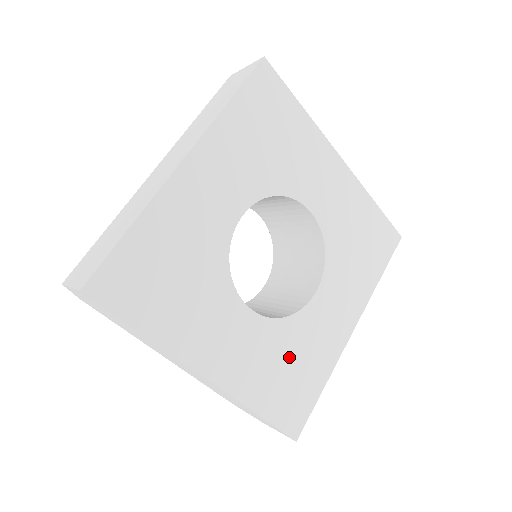
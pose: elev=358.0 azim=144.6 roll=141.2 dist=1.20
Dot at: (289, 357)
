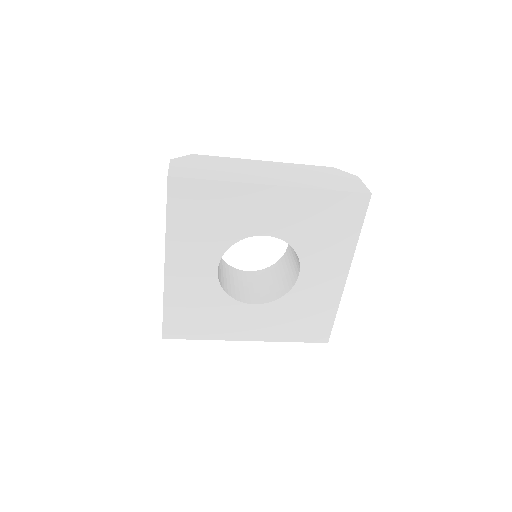
Dot at: (298, 312)
